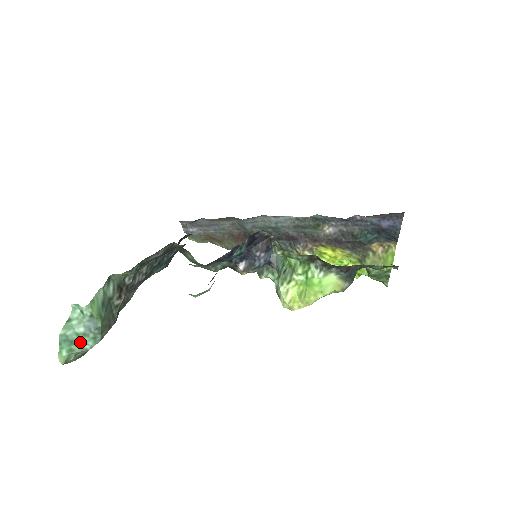
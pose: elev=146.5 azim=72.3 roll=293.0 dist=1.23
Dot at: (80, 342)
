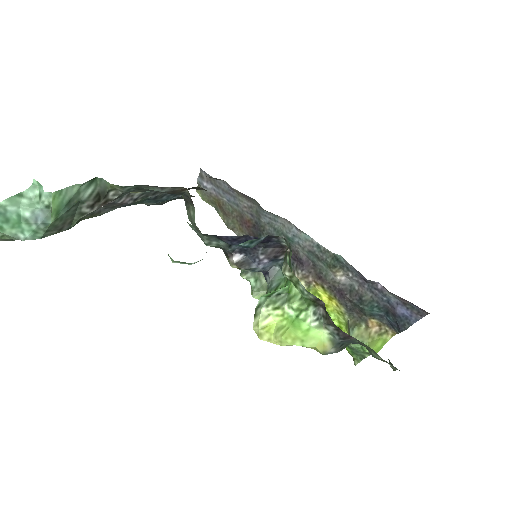
Dot at: (17, 226)
